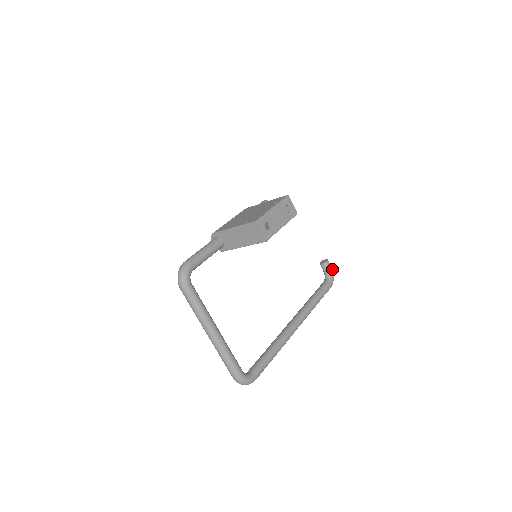
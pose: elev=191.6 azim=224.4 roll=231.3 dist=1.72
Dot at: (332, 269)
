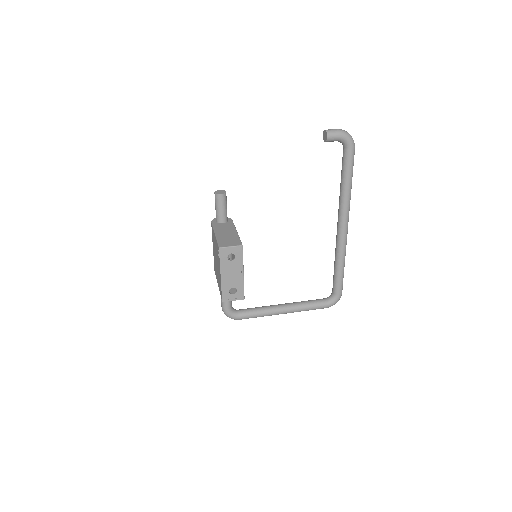
Dot at: (340, 134)
